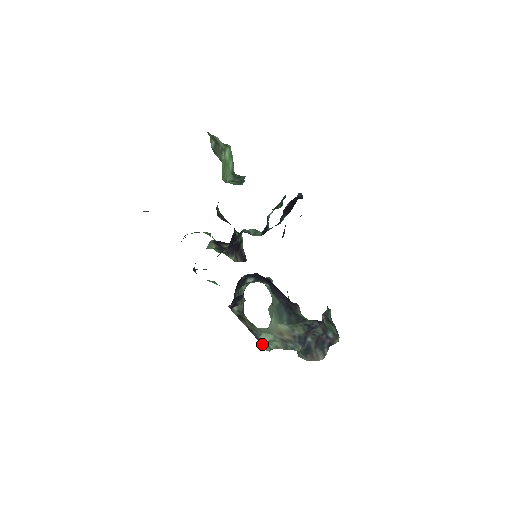
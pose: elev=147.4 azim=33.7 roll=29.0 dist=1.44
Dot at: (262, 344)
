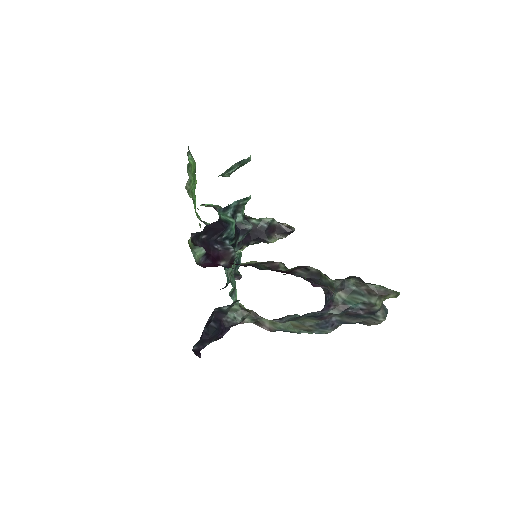
Dot at: (297, 333)
